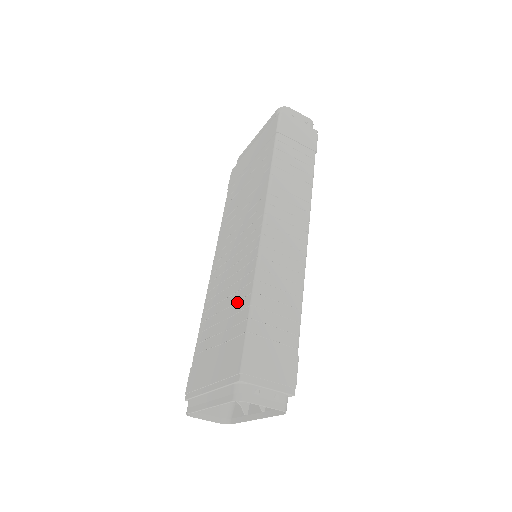
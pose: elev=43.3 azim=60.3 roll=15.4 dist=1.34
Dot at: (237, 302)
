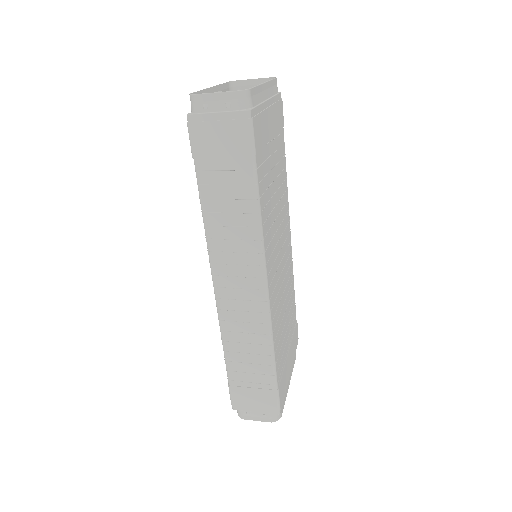
Dot at: occluded
